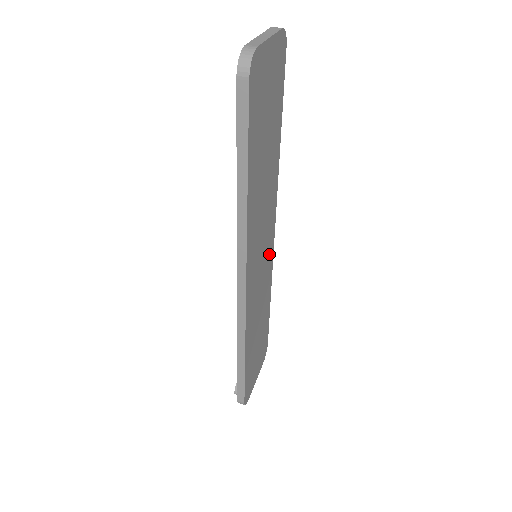
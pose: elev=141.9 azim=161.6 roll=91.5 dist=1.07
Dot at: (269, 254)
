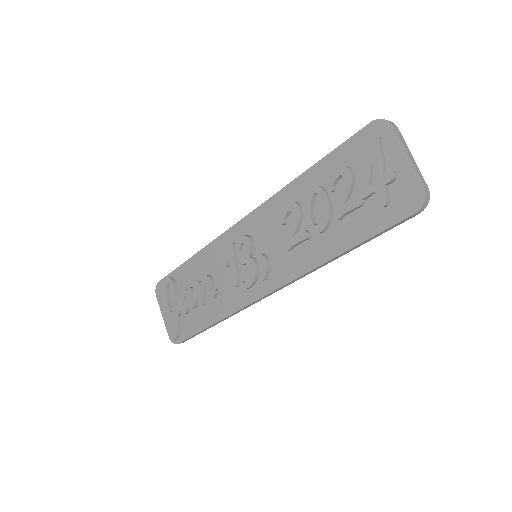
Dot at: occluded
